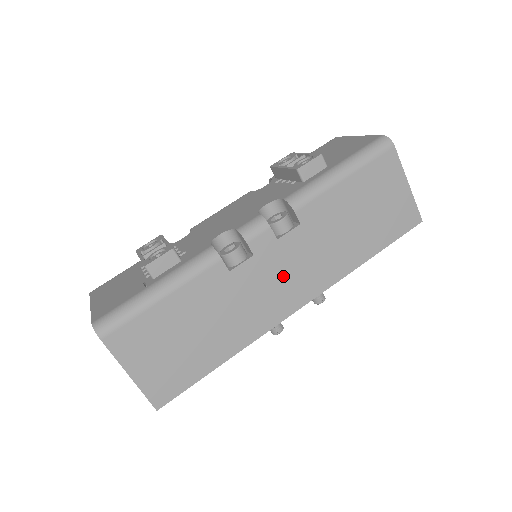
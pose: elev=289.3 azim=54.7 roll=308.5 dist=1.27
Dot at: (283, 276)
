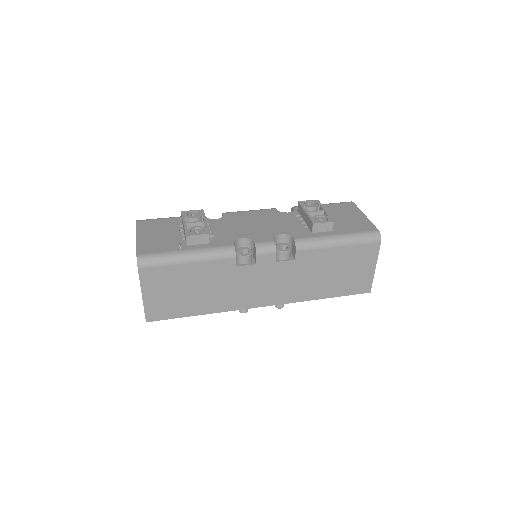
Dot at: (266, 284)
